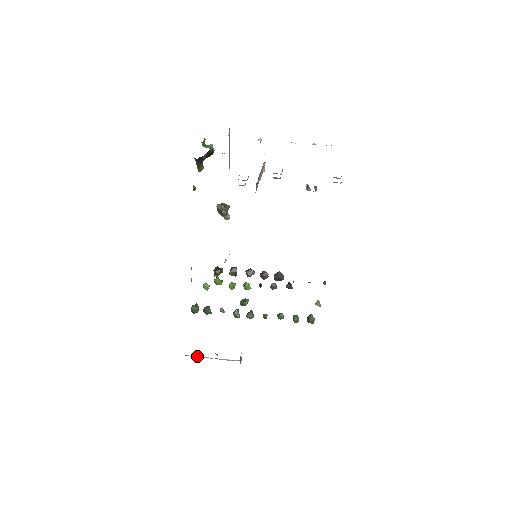
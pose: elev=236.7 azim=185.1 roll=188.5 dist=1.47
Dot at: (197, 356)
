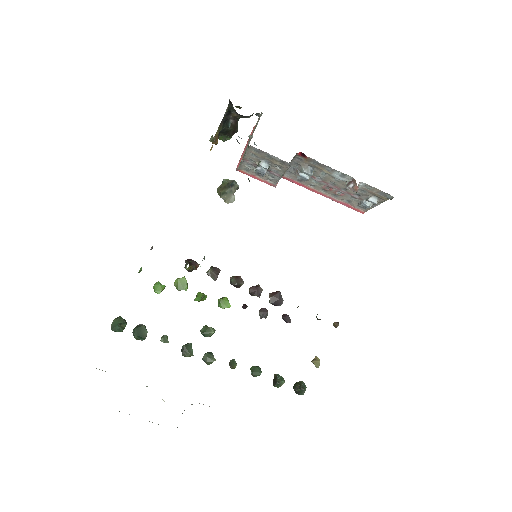
Dot at: occluded
